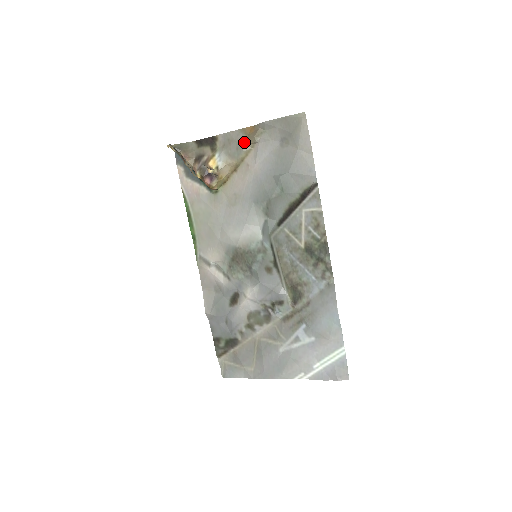
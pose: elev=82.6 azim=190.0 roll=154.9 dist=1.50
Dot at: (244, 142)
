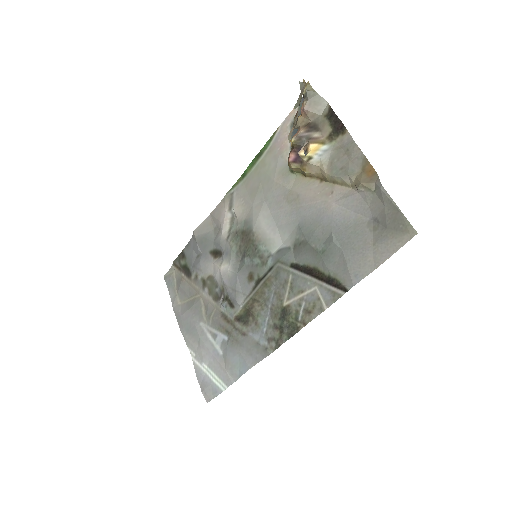
Dot at: (353, 172)
